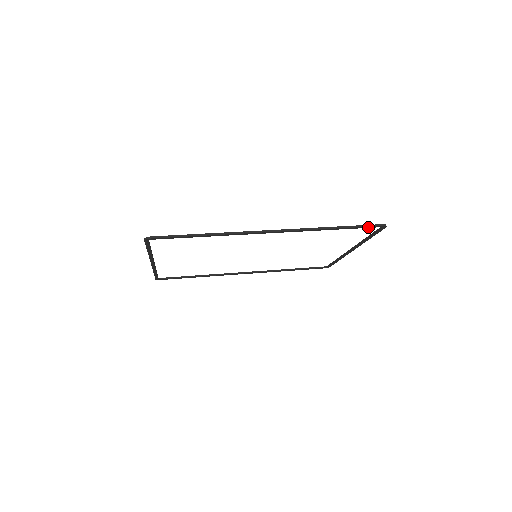
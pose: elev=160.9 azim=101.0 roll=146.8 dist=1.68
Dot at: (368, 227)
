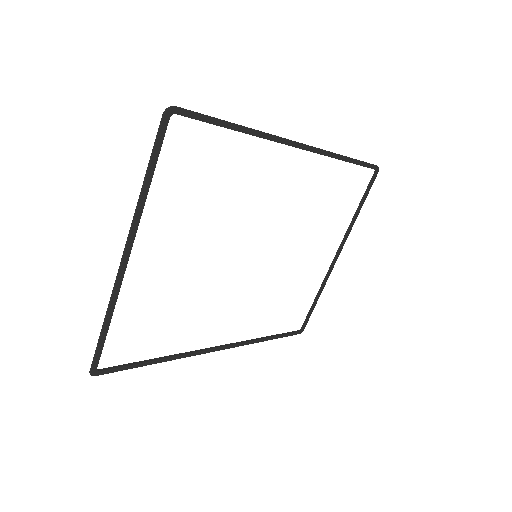
Dot at: (368, 166)
